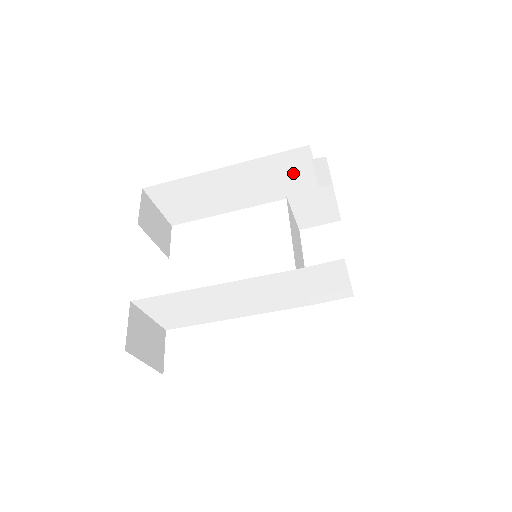
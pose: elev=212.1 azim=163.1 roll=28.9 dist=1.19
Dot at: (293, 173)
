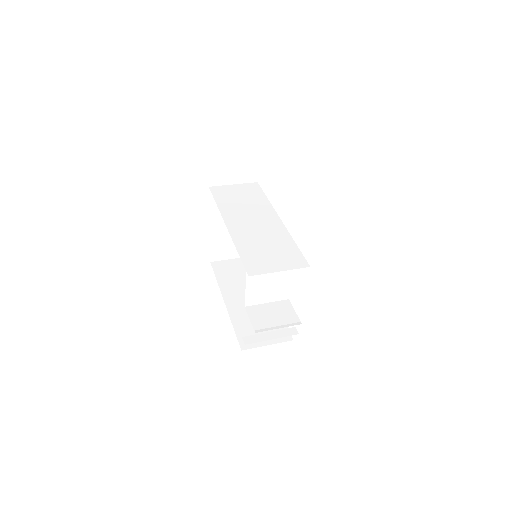
Dot at: occluded
